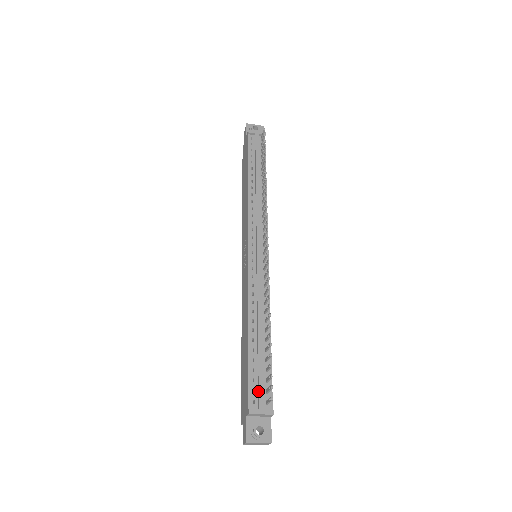
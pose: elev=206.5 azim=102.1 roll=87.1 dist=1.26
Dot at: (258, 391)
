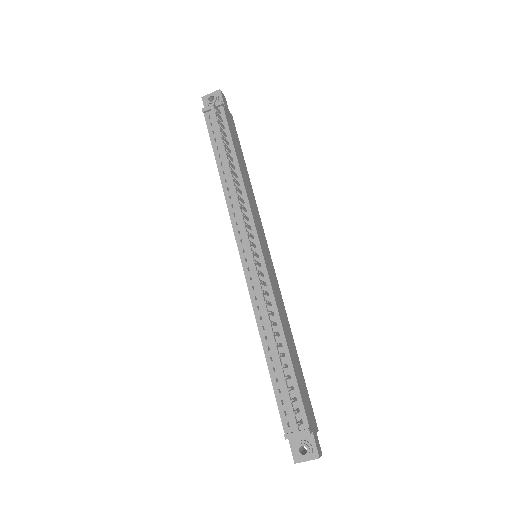
Dot at: (289, 413)
